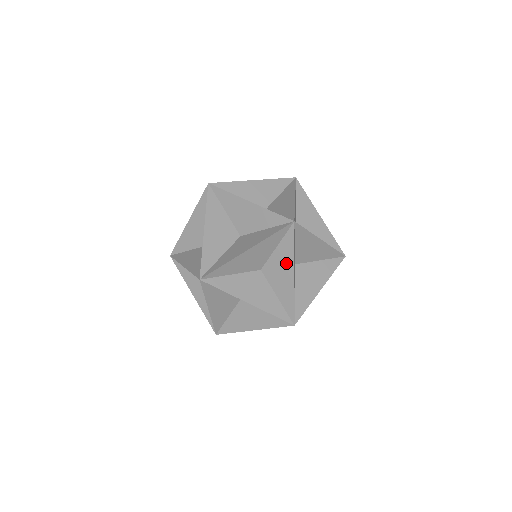
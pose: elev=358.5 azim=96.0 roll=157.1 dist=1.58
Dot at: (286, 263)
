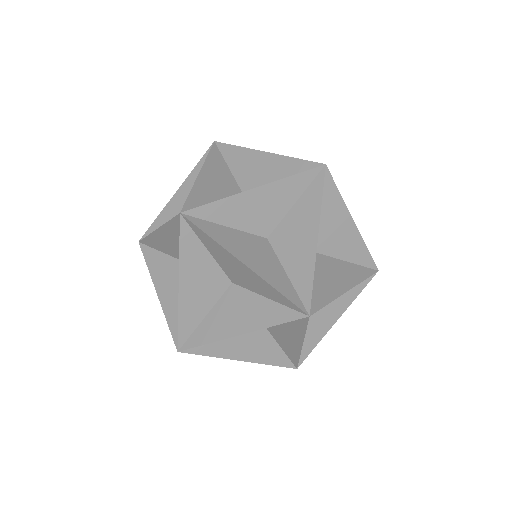
Dot at: (293, 334)
